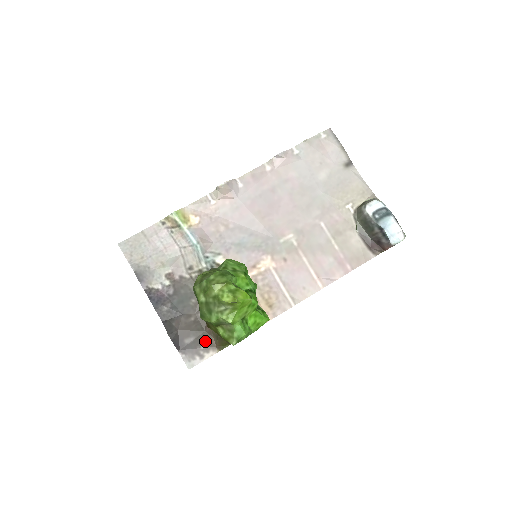
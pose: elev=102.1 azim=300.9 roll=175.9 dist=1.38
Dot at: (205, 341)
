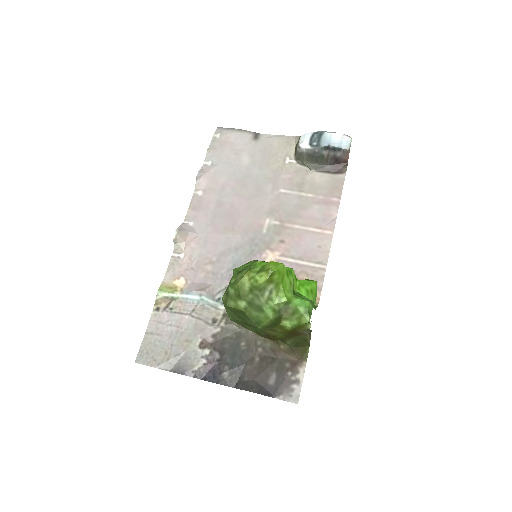
Dot at: (286, 366)
